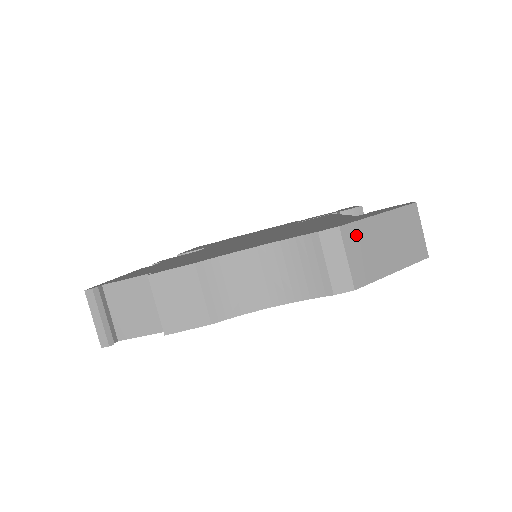
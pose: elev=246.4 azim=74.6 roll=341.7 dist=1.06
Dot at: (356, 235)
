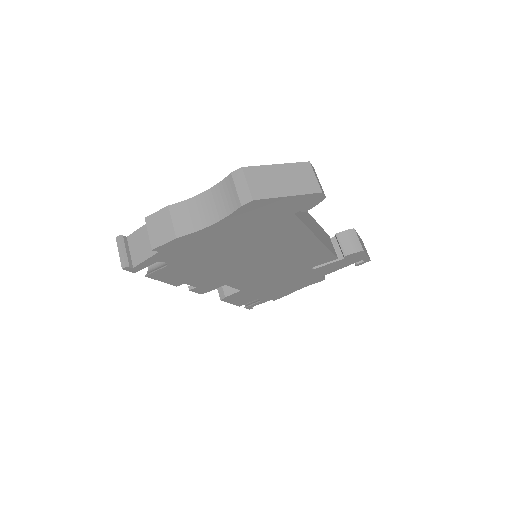
Dot at: (255, 173)
